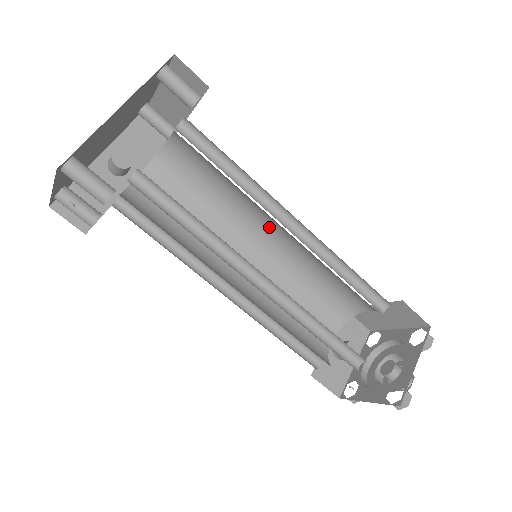
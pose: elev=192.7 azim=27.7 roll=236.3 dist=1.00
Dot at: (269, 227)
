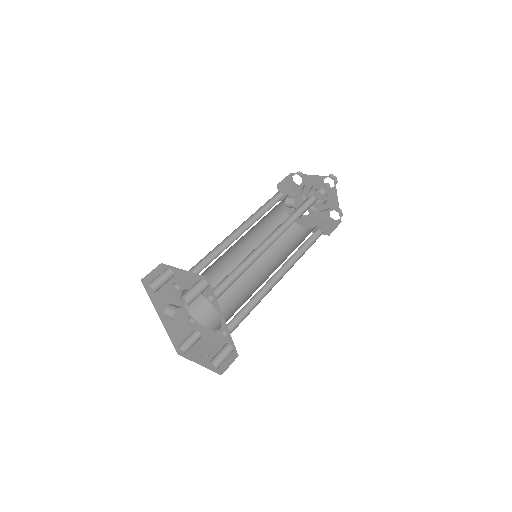
Dot at: occluded
